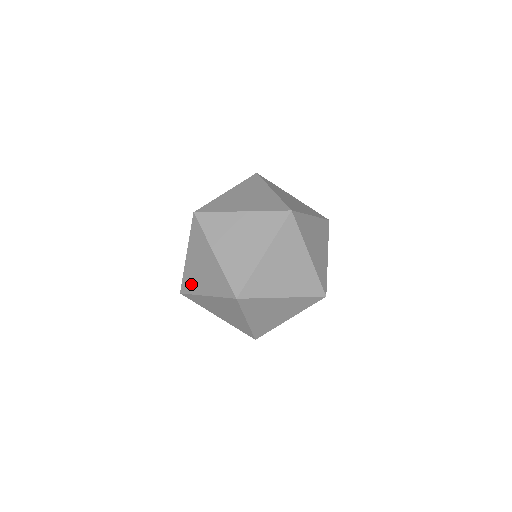
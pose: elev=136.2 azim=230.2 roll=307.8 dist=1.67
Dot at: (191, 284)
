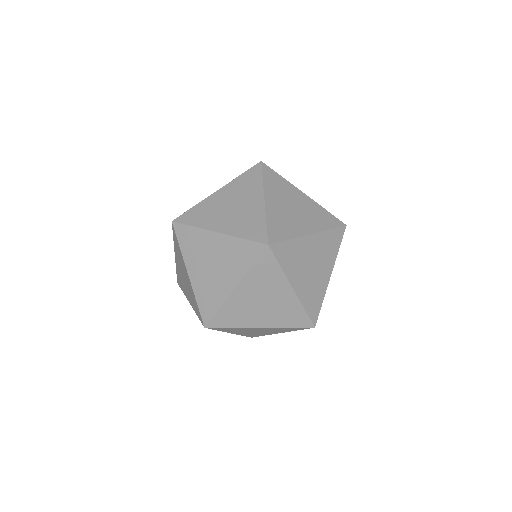
Dot at: (201, 216)
